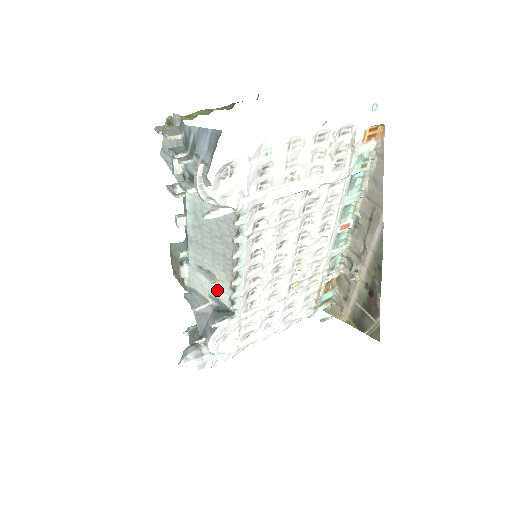
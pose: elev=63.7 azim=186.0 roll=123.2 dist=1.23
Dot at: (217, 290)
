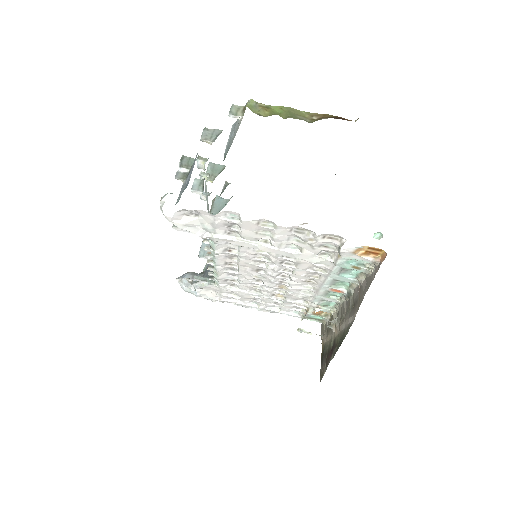
Dot at: occluded
